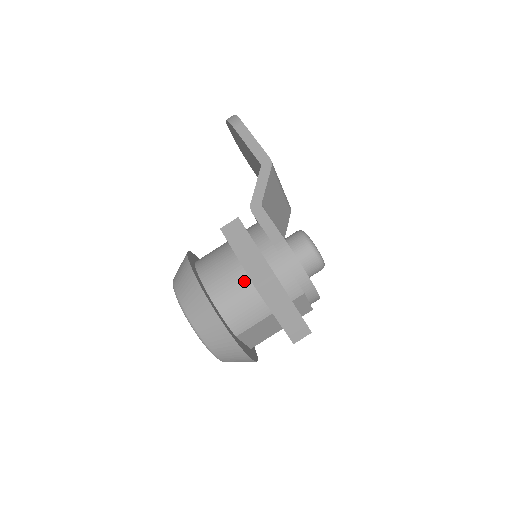
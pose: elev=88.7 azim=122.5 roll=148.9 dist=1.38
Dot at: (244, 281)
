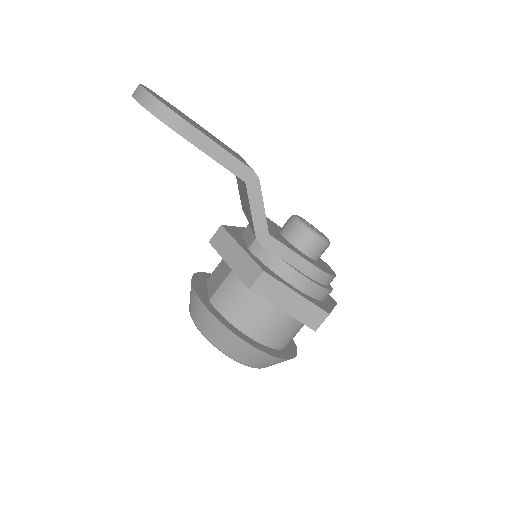
Dot at: (289, 318)
